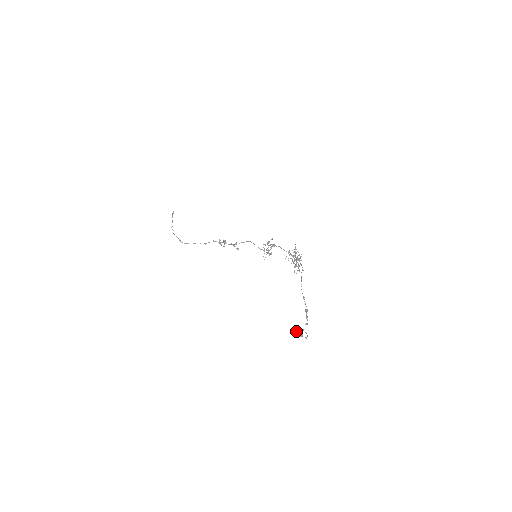
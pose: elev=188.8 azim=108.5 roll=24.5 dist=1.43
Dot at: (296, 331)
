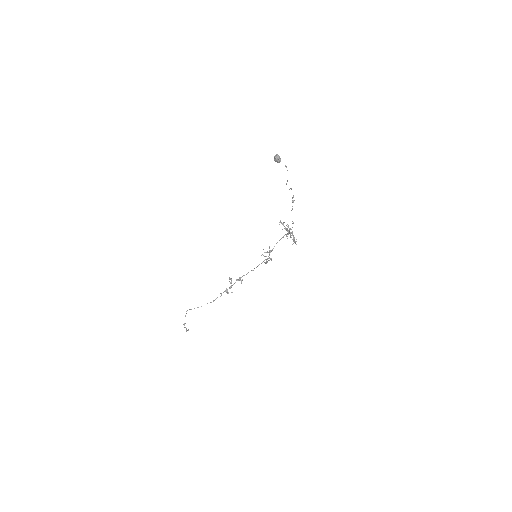
Dot at: (274, 158)
